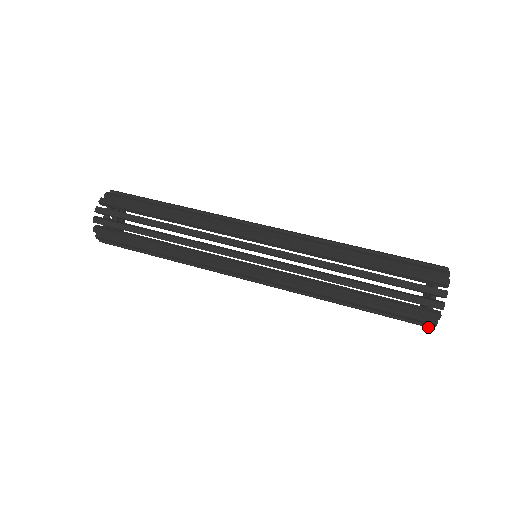
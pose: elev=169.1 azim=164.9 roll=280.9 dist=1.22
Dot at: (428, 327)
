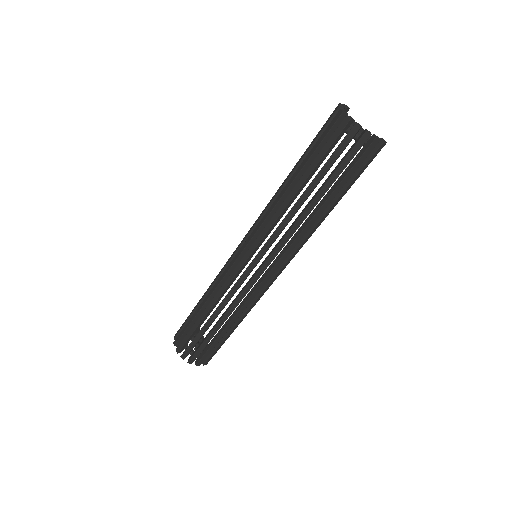
Dot at: (375, 143)
